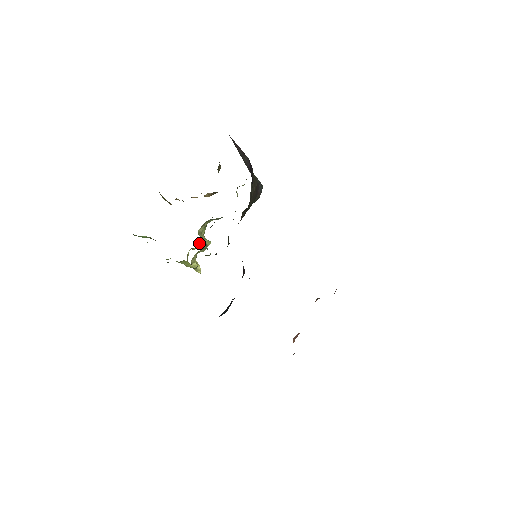
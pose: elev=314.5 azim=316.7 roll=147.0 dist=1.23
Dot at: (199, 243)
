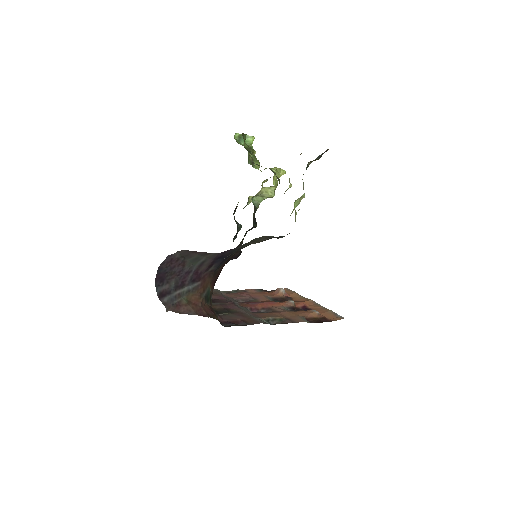
Dot at: (256, 196)
